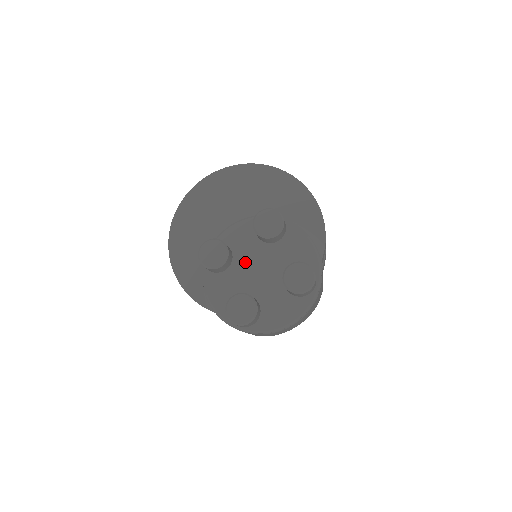
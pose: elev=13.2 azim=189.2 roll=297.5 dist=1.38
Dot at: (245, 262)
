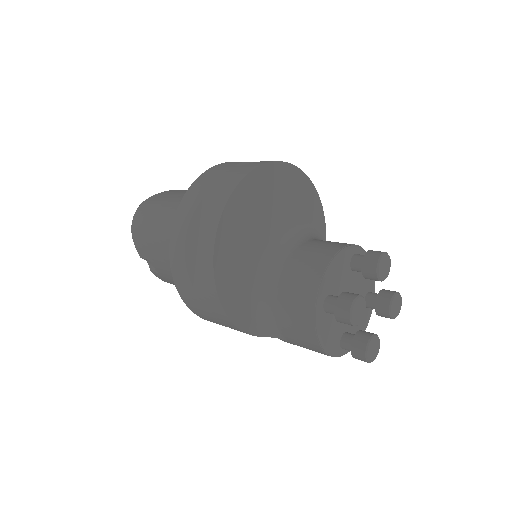
Dot at: occluded
